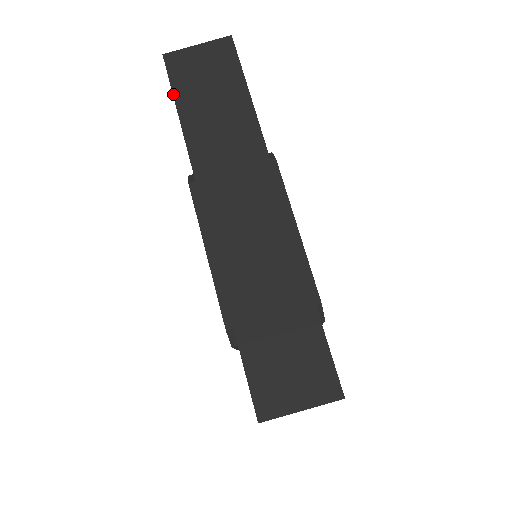
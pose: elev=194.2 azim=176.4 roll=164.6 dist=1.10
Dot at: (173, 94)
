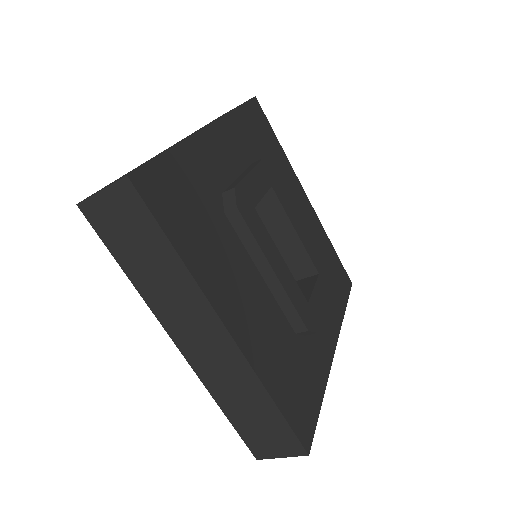
Dot at: occluded
